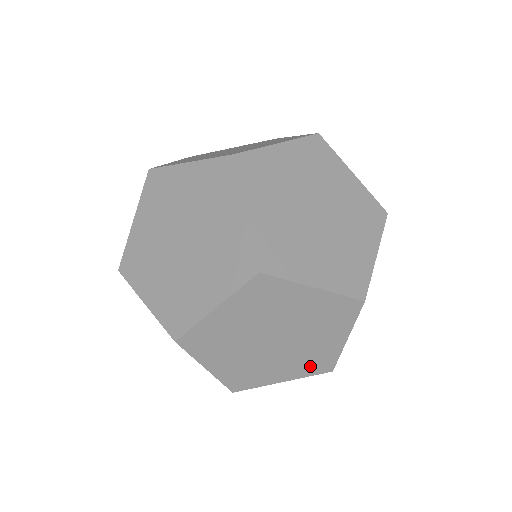
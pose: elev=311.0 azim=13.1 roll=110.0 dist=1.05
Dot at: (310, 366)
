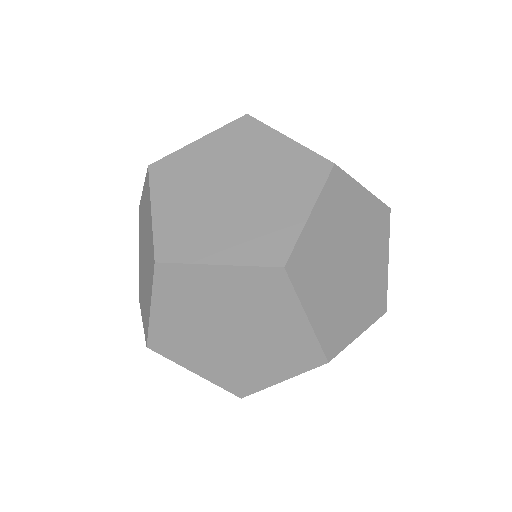
Dot at: (380, 231)
